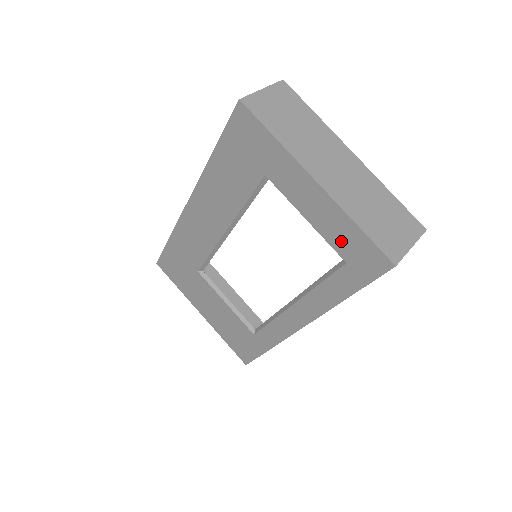
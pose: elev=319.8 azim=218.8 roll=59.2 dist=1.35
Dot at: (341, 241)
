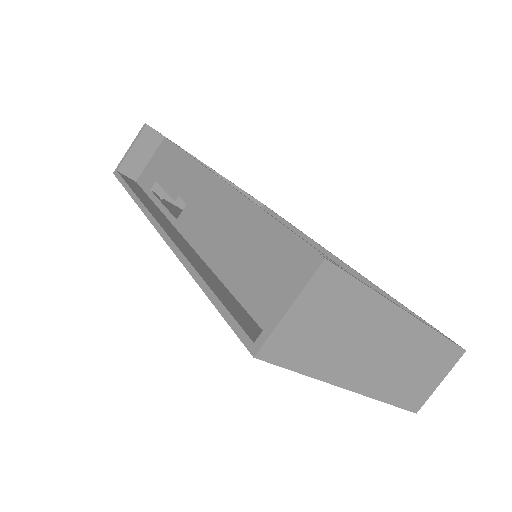
Dot at: occluded
